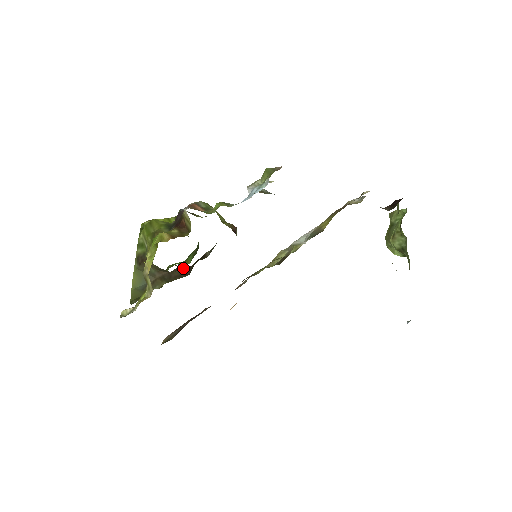
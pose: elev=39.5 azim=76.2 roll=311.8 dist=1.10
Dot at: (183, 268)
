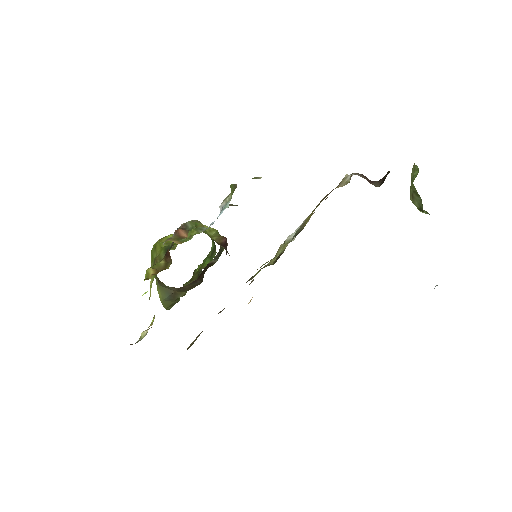
Dot at: occluded
